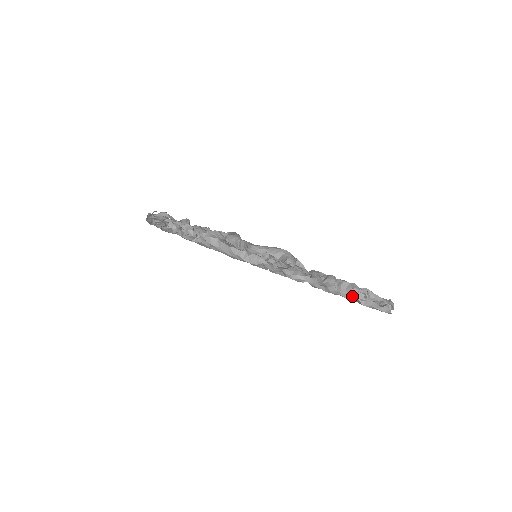
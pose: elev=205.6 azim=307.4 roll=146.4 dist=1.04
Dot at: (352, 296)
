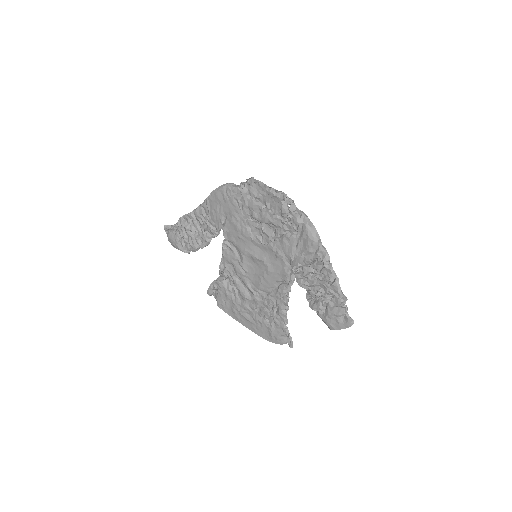
Dot at: (343, 304)
